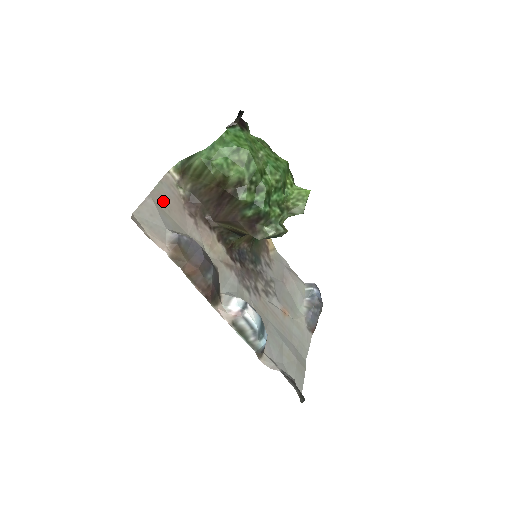
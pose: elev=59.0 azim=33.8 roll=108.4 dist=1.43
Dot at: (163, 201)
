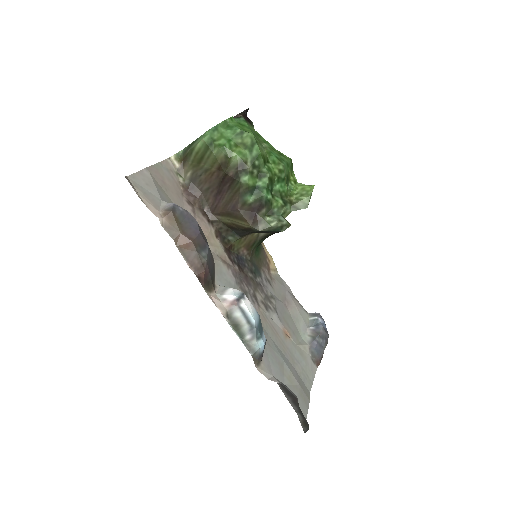
Dot at: (161, 179)
